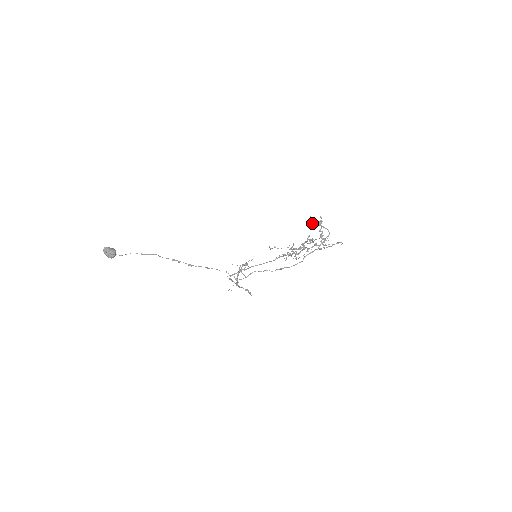
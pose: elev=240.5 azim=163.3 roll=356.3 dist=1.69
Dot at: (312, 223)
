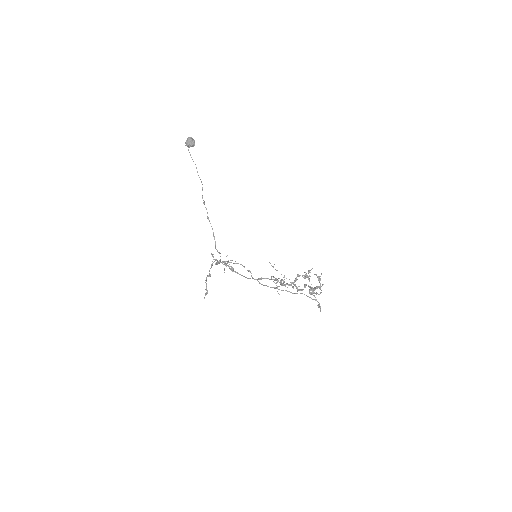
Dot at: occluded
